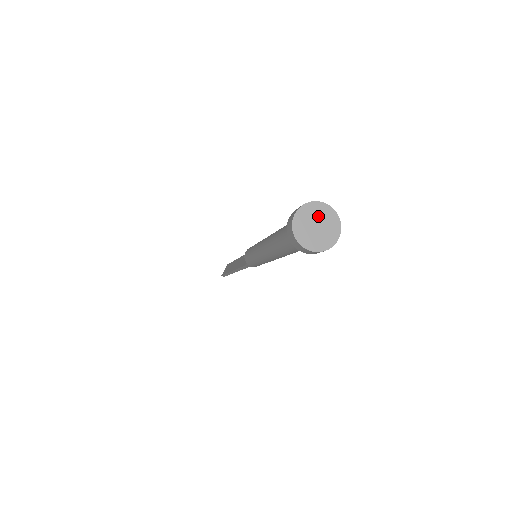
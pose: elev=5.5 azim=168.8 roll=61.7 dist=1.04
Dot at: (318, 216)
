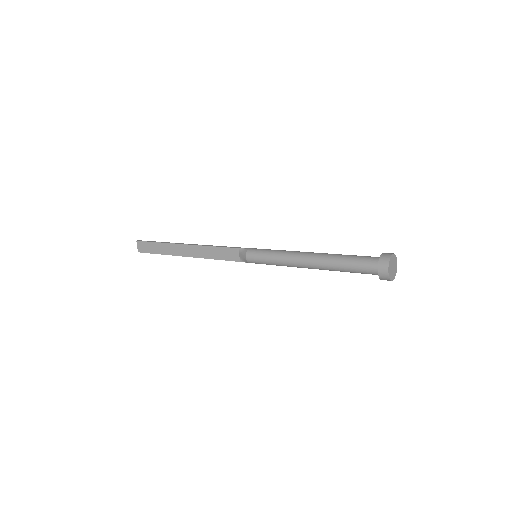
Dot at: (392, 263)
